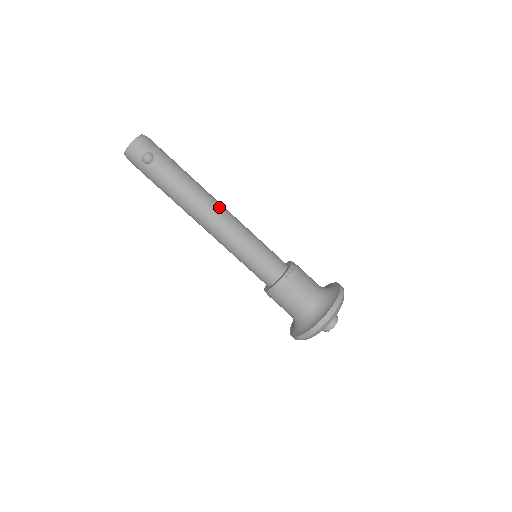
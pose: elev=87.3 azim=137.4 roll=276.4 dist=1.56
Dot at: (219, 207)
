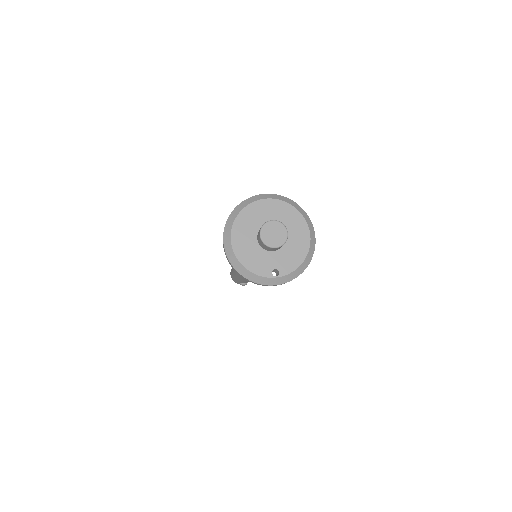
Dot at: occluded
